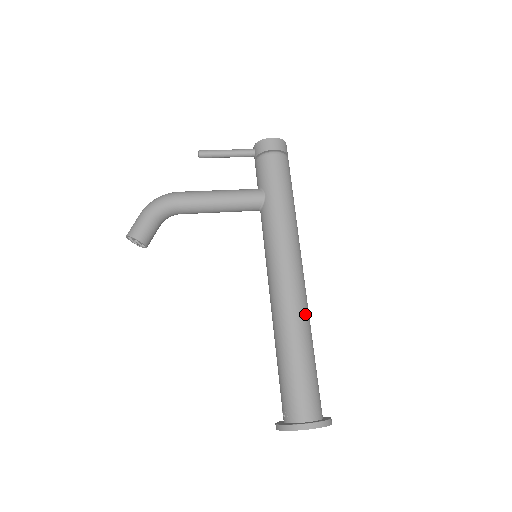
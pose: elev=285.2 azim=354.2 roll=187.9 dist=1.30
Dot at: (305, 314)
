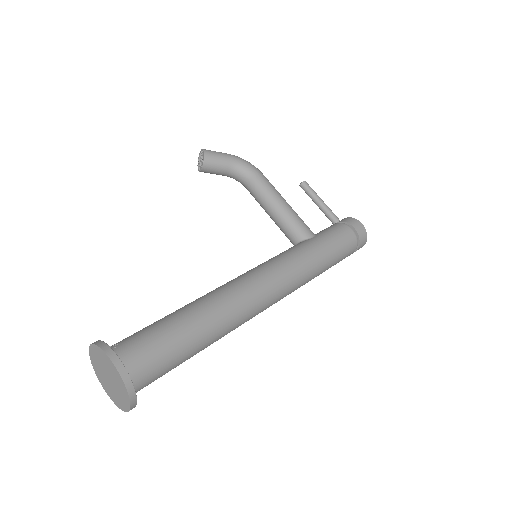
Dot at: (235, 314)
